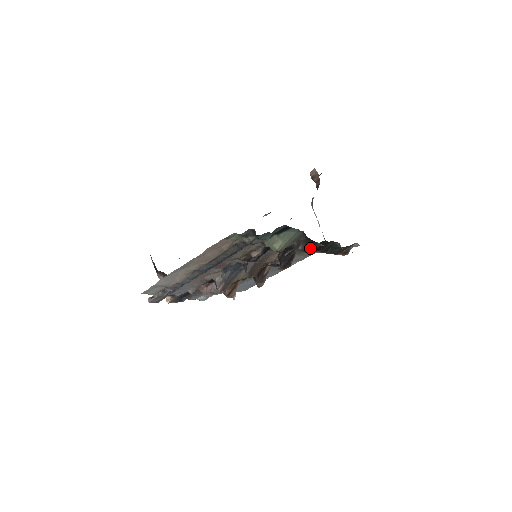
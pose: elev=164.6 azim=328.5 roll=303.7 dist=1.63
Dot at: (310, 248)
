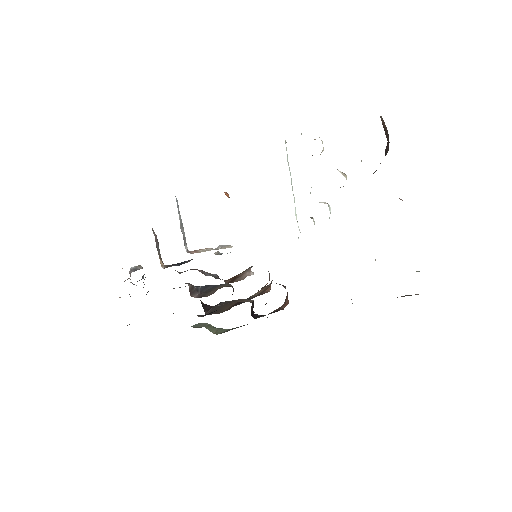
Dot at: occluded
